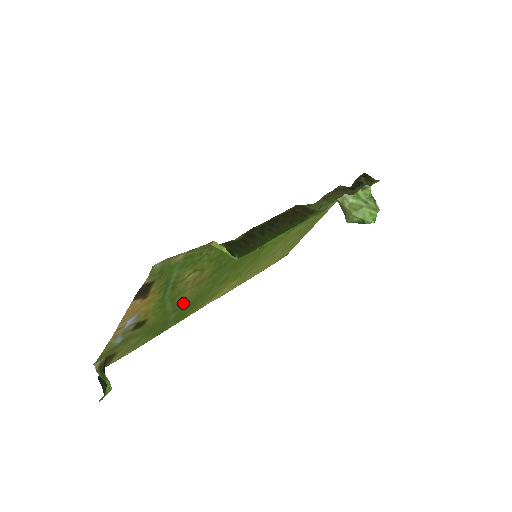
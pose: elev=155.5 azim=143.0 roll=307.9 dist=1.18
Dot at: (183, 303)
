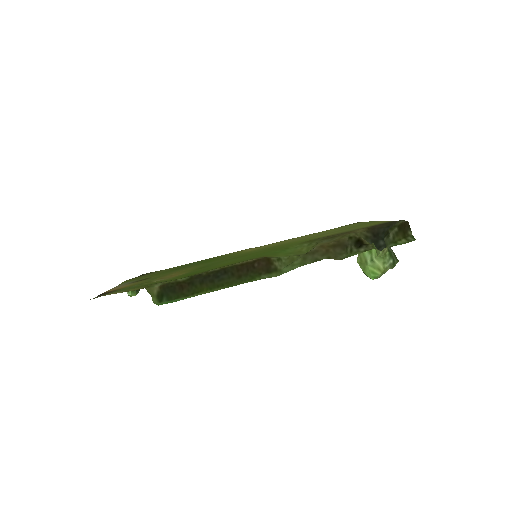
Dot at: (188, 267)
